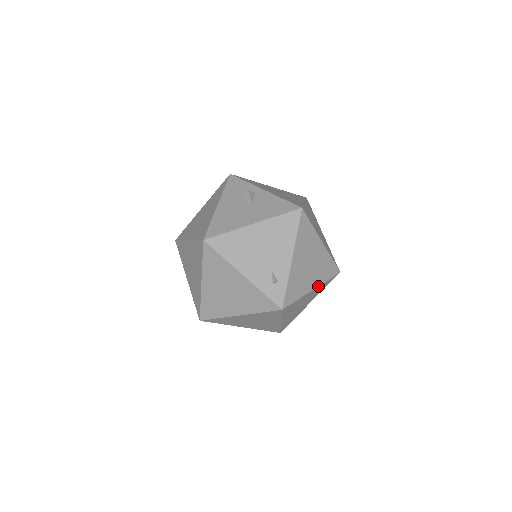
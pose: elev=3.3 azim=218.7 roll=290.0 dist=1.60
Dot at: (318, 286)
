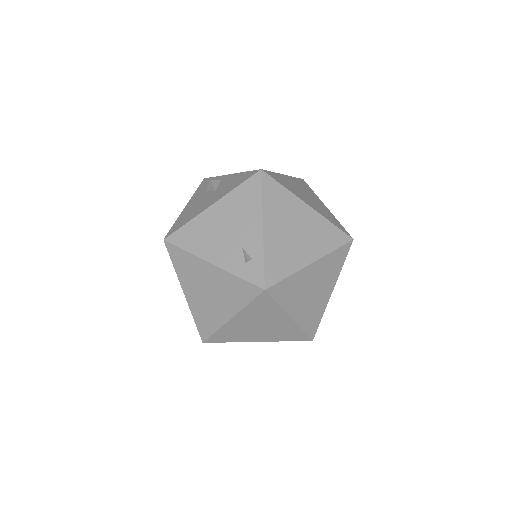
Dot at: (320, 258)
